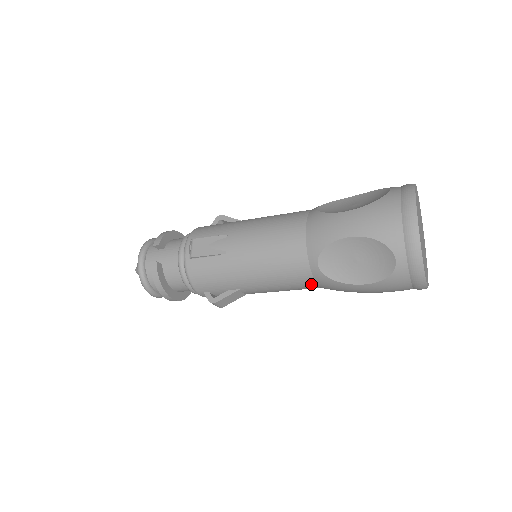
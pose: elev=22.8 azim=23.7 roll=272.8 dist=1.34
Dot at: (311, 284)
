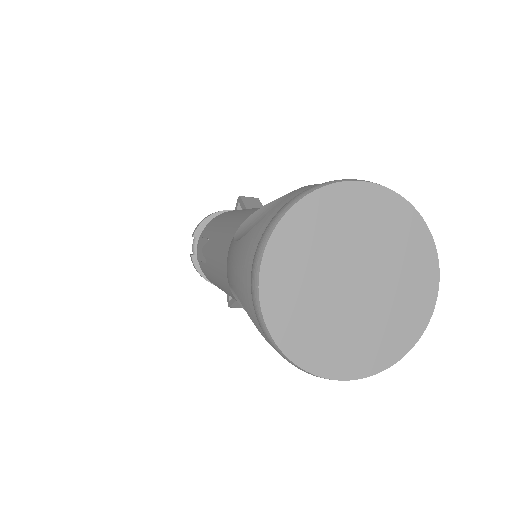
Dot at: occluded
